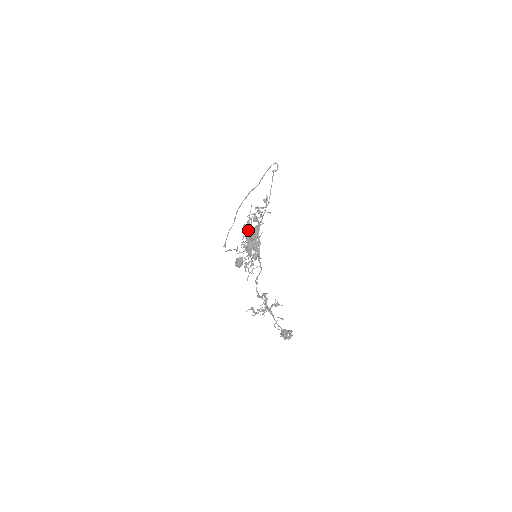
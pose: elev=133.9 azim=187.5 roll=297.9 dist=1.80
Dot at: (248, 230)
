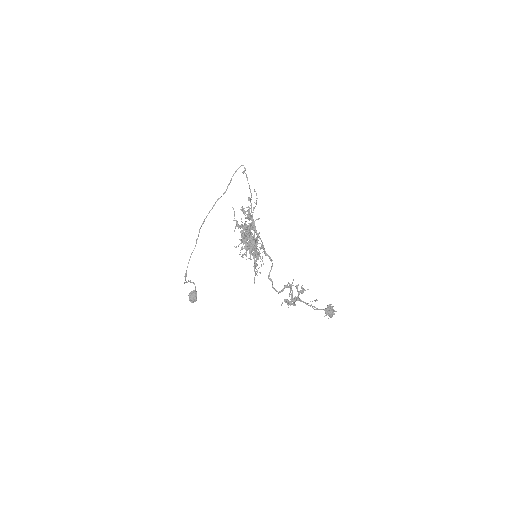
Dot at: (247, 228)
